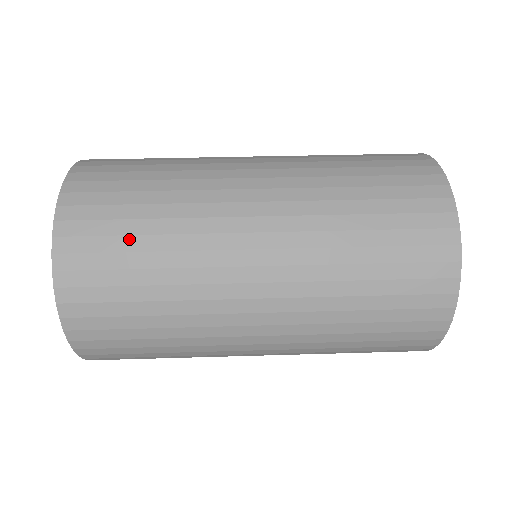
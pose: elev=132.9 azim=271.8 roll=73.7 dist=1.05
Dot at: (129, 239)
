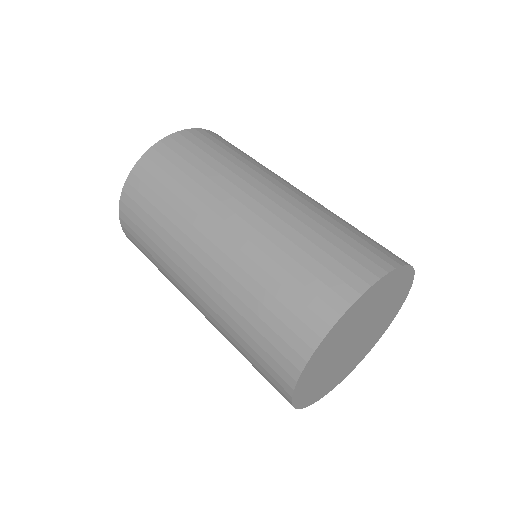
Dot at: (145, 250)
